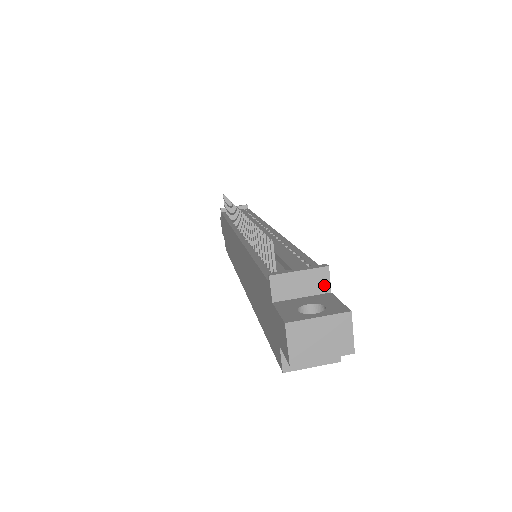
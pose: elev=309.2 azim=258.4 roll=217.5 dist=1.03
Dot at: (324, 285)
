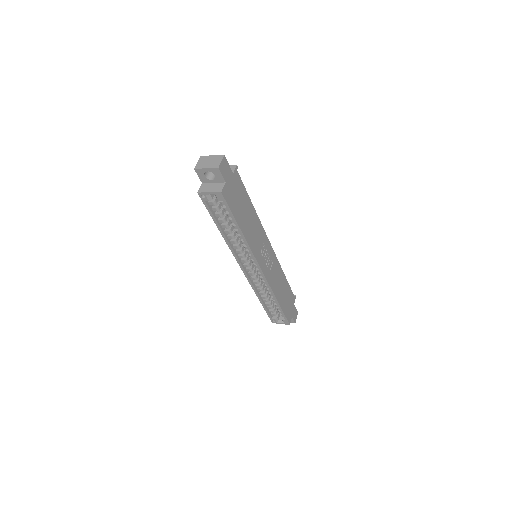
Dot at: (232, 171)
